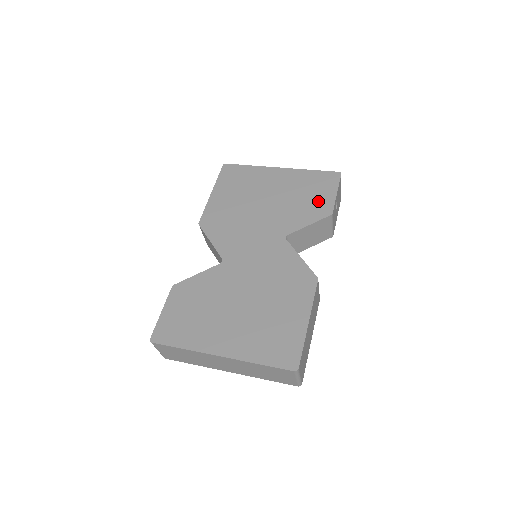
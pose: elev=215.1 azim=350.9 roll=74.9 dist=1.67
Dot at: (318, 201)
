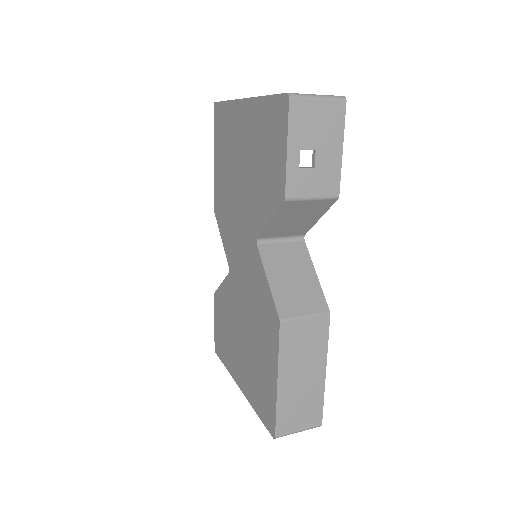
Dot at: (273, 171)
